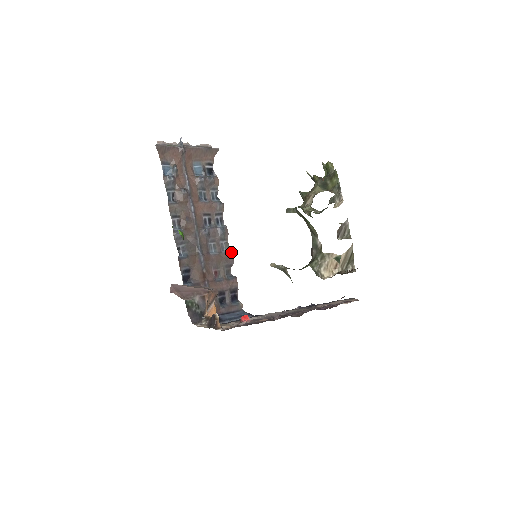
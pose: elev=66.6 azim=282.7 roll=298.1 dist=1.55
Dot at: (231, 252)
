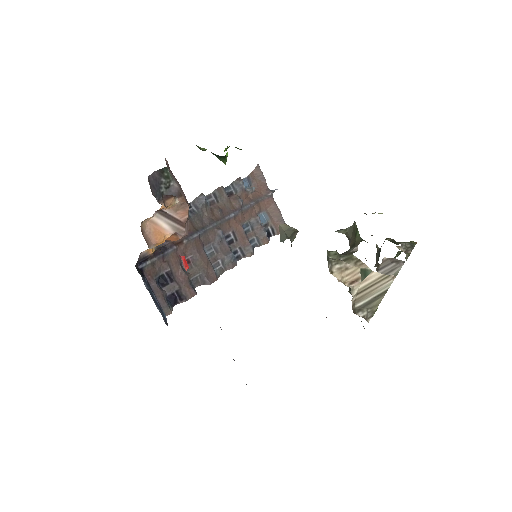
Dot at: occluded
